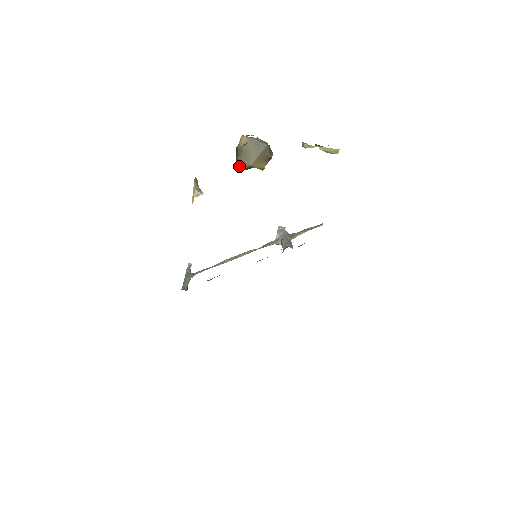
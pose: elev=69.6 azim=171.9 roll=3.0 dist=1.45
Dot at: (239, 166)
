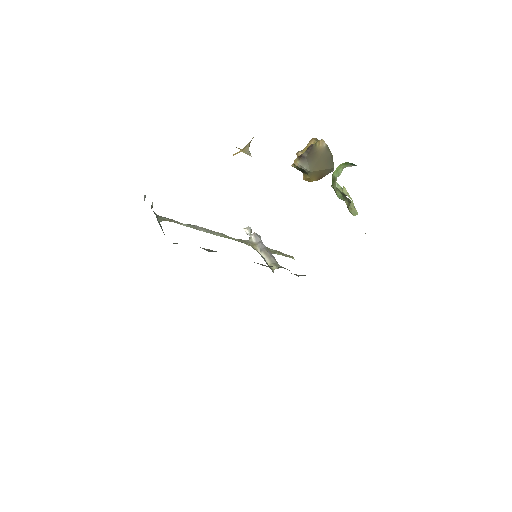
Dot at: (300, 162)
